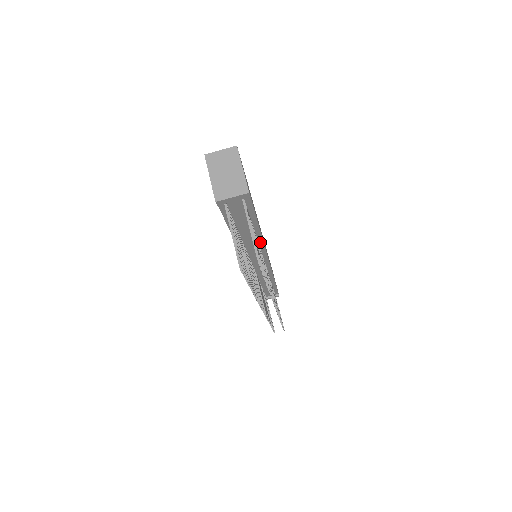
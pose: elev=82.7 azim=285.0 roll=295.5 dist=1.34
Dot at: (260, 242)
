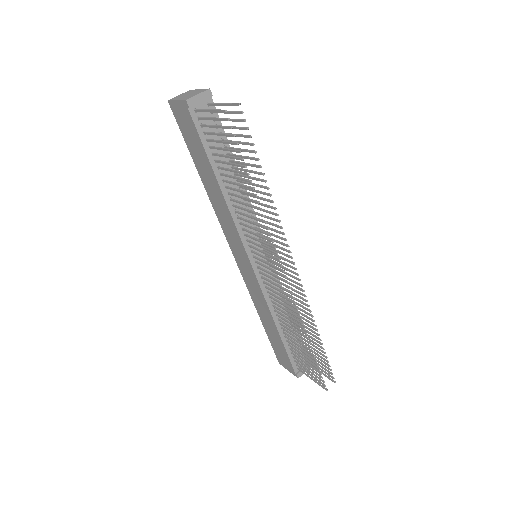
Dot at: (248, 203)
